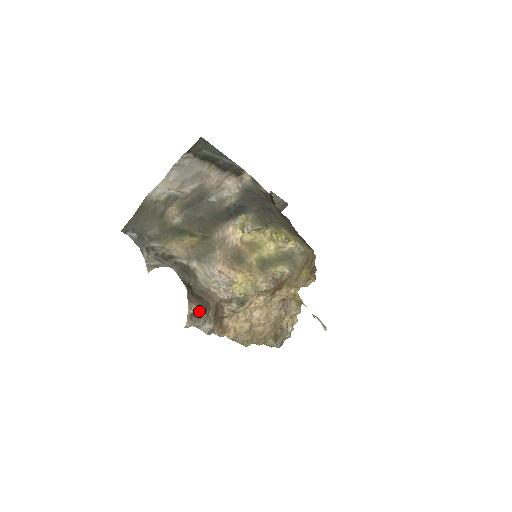
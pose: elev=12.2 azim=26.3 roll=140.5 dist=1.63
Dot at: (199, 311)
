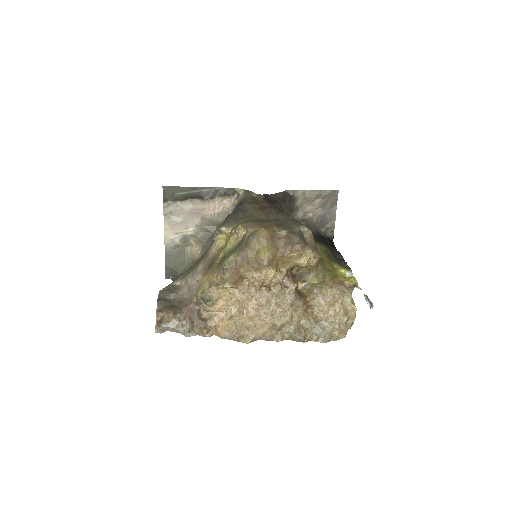
Dot at: (166, 317)
